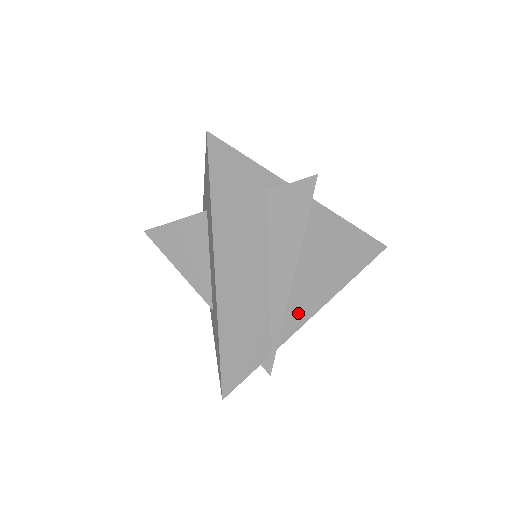
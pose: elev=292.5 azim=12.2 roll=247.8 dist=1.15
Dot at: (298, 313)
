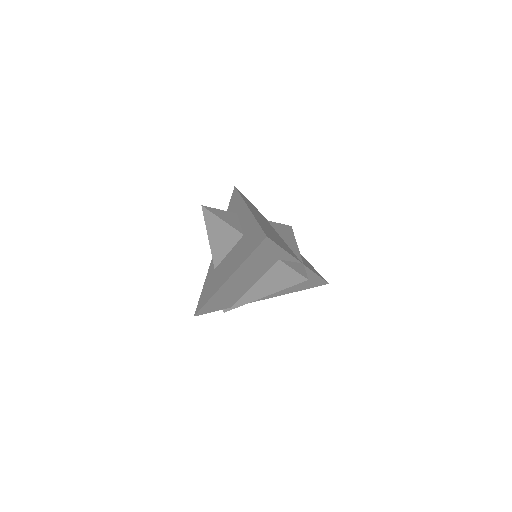
Dot at: occluded
